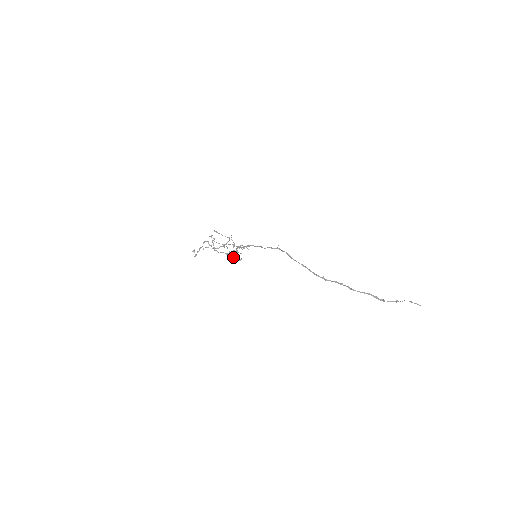
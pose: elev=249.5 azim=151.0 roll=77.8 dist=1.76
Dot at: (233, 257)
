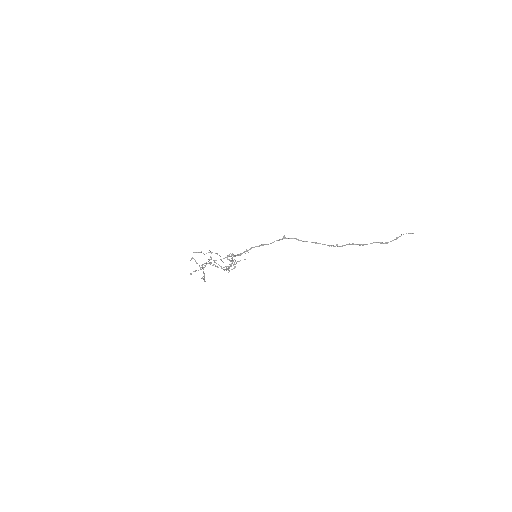
Dot at: (228, 268)
